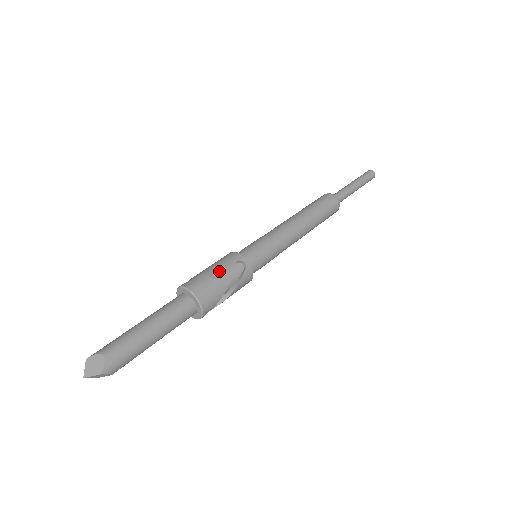
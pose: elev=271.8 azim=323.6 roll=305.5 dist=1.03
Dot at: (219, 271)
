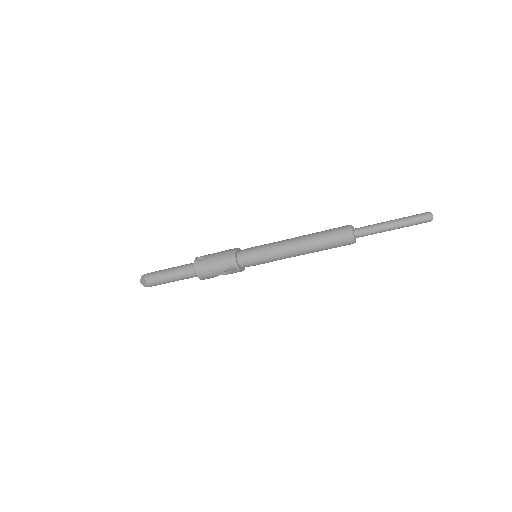
Dot at: (216, 266)
